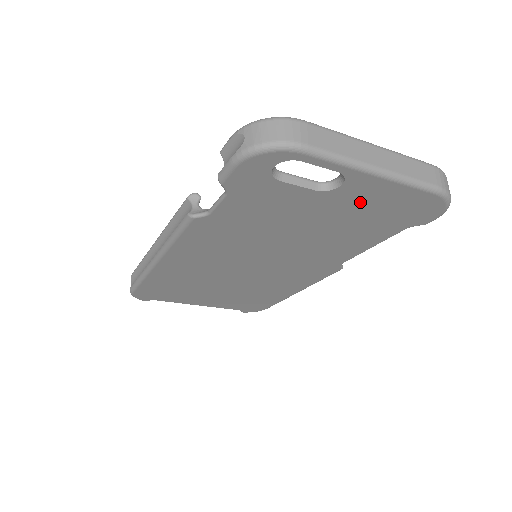
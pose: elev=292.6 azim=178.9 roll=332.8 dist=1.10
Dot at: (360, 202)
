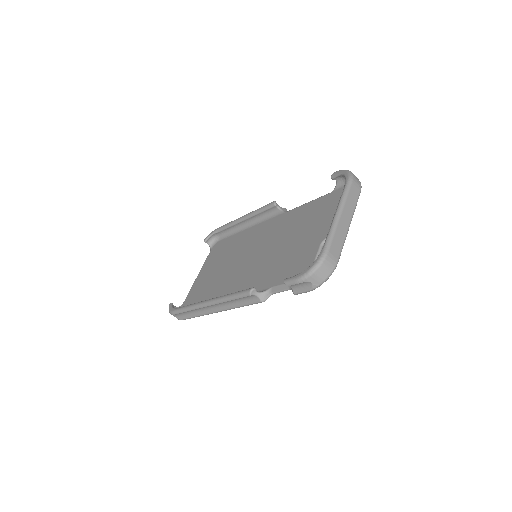
Dot at: occluded
